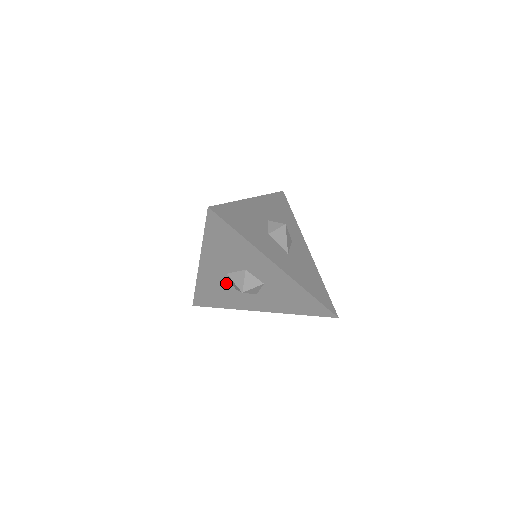
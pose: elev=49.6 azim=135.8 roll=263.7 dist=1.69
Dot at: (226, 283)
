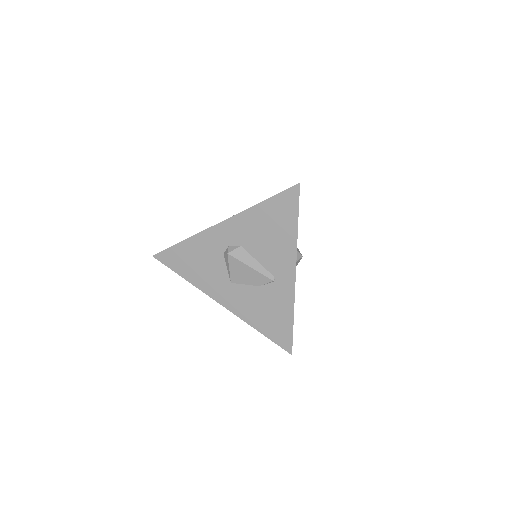
Dot at: occluded
